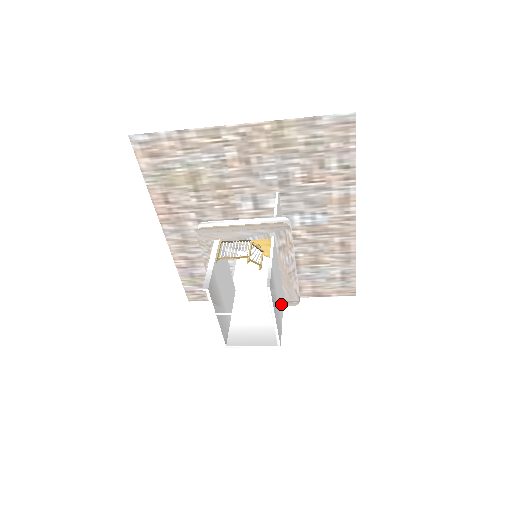
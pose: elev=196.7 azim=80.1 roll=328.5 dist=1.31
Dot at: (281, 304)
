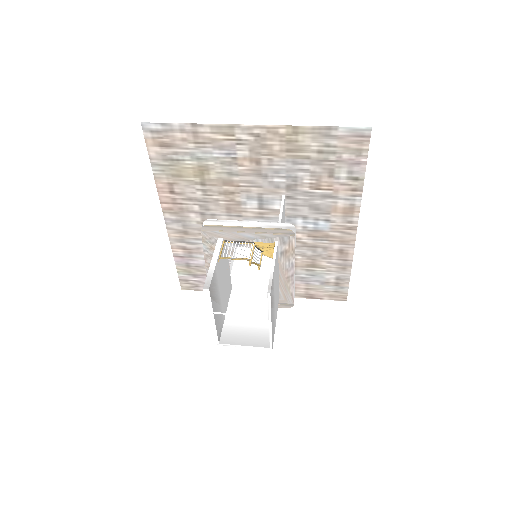
Dot at: (276, 307)
